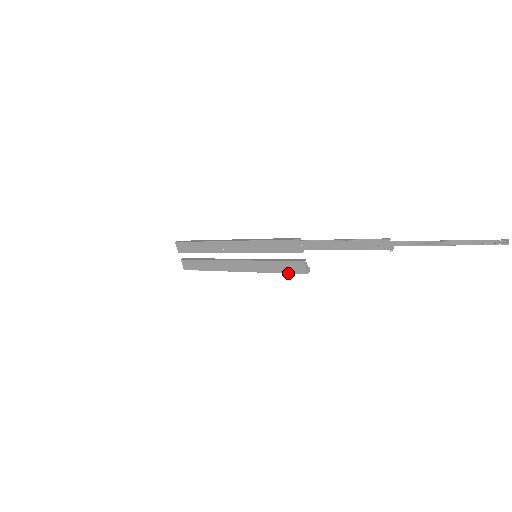
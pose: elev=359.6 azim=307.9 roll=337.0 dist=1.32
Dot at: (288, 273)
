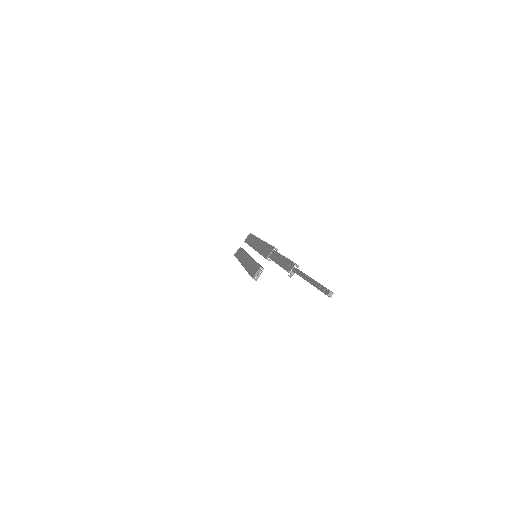
Dot at: (250, 274)
